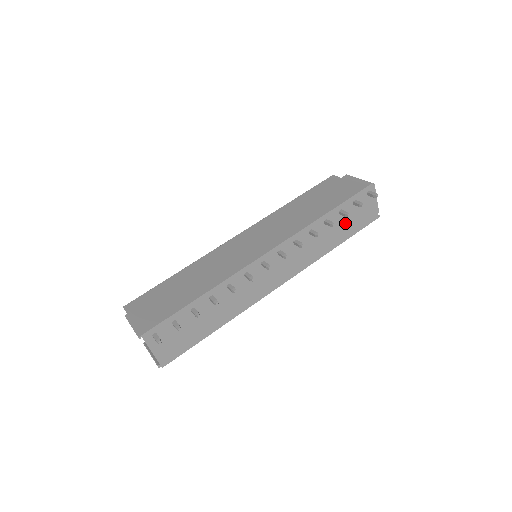
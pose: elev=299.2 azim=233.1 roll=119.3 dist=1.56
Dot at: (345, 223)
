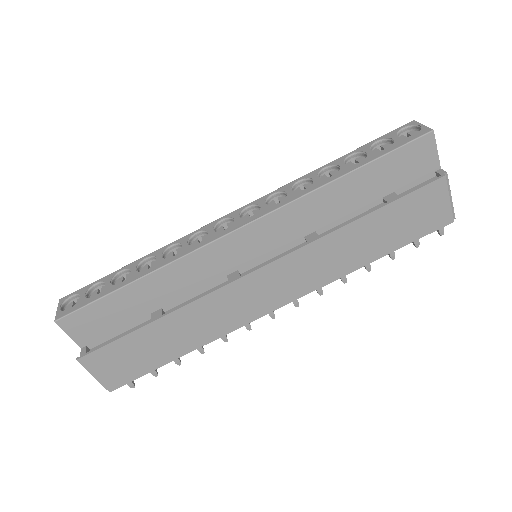
Dot at: occluded
